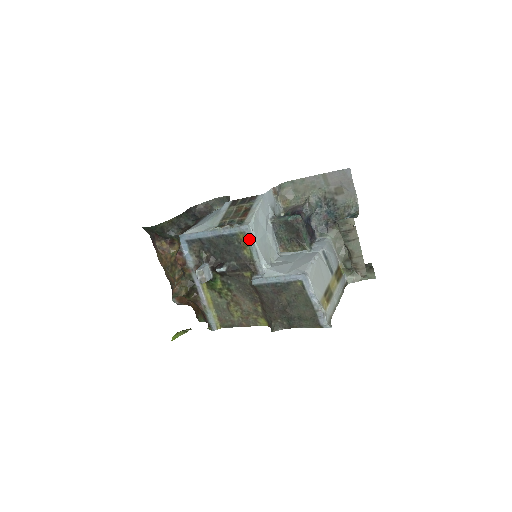
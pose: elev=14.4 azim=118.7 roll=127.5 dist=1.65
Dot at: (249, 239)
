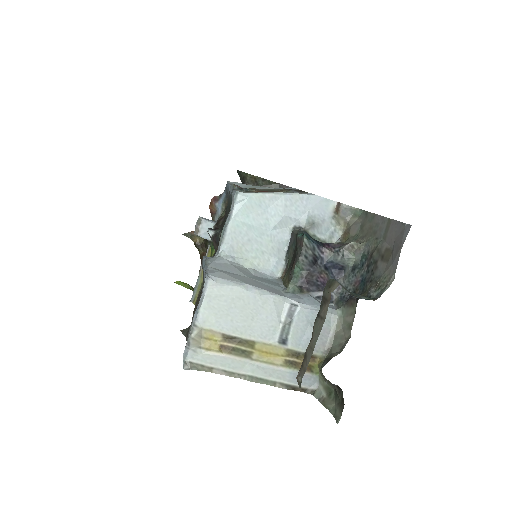
Dot at: (230, 209)
